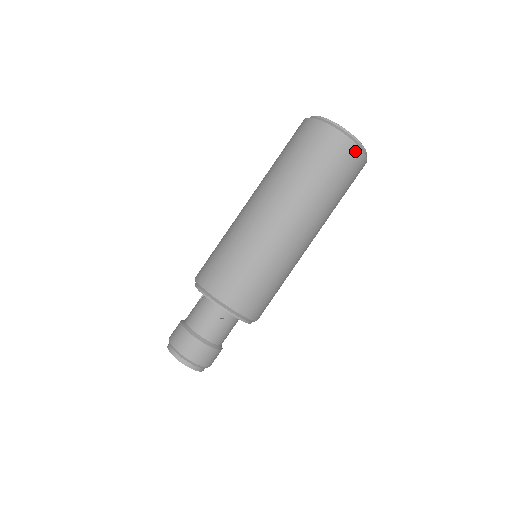
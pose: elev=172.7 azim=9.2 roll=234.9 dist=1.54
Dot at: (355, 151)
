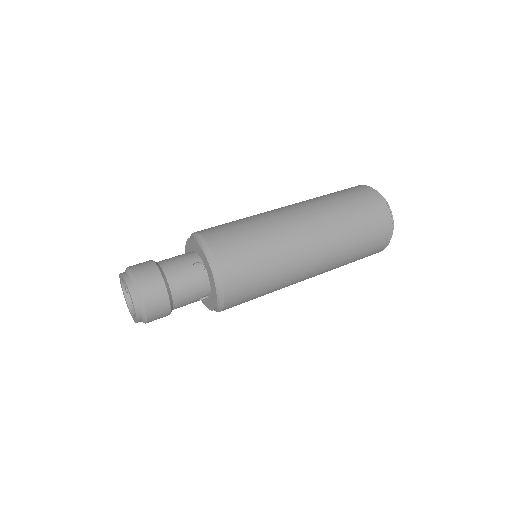
Dot at: (387, 217)
